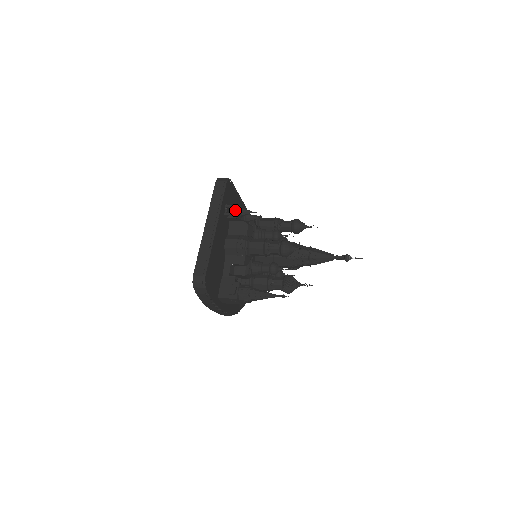
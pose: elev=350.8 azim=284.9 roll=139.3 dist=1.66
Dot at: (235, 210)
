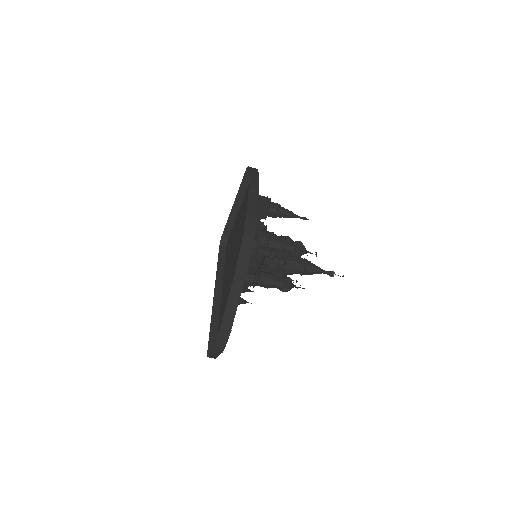
Dot at: occluded
